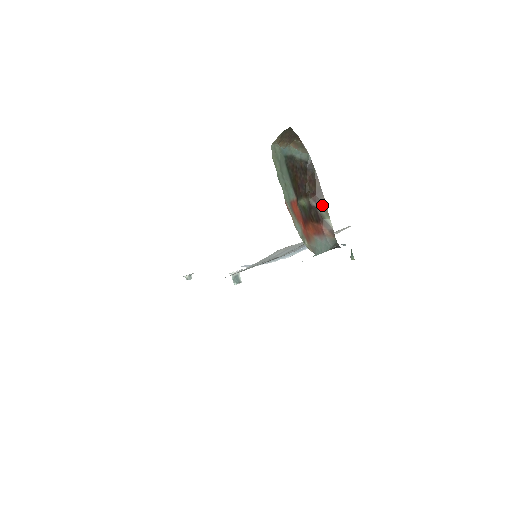
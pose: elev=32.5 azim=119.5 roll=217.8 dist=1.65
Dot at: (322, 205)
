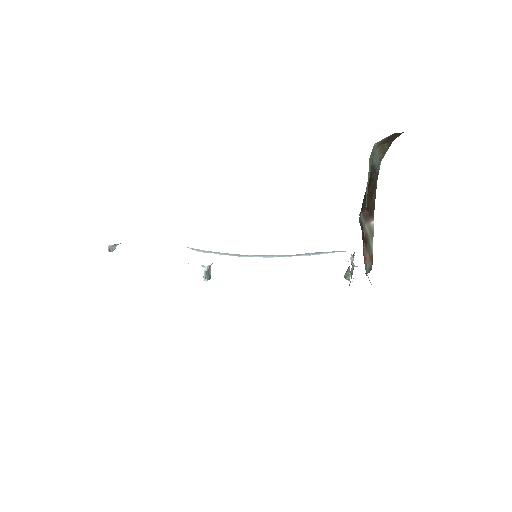
Dot at: (369, 224)
